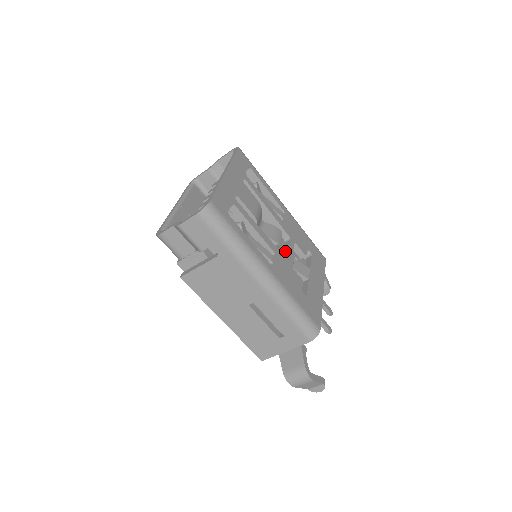
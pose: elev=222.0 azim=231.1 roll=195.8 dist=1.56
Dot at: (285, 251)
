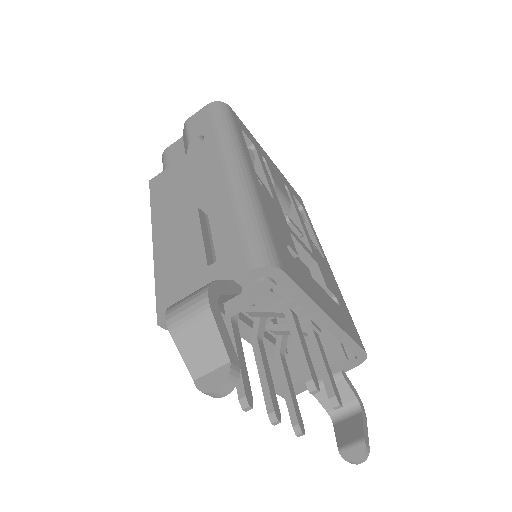
Dot at: occluded
